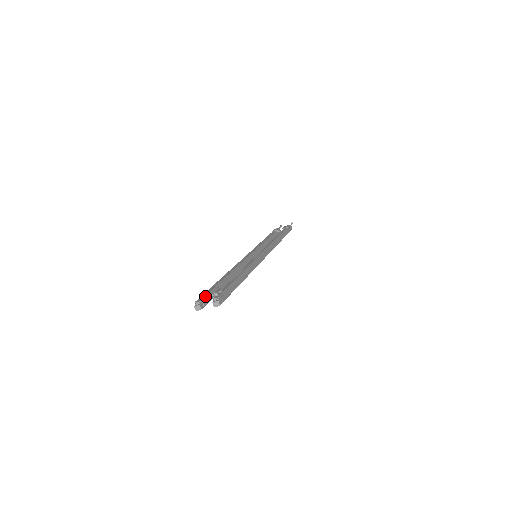
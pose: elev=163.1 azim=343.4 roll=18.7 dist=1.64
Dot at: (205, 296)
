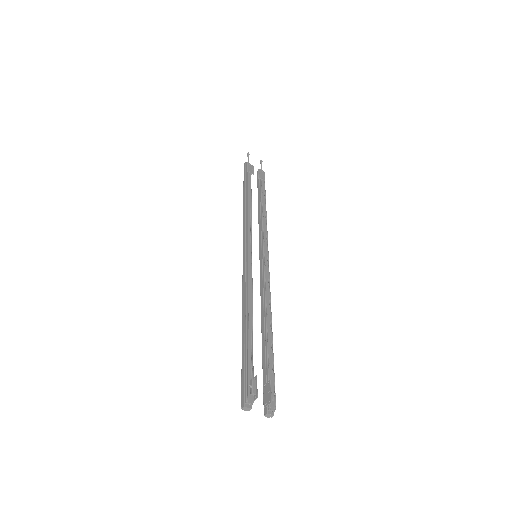
Dot at: (255, 389)
